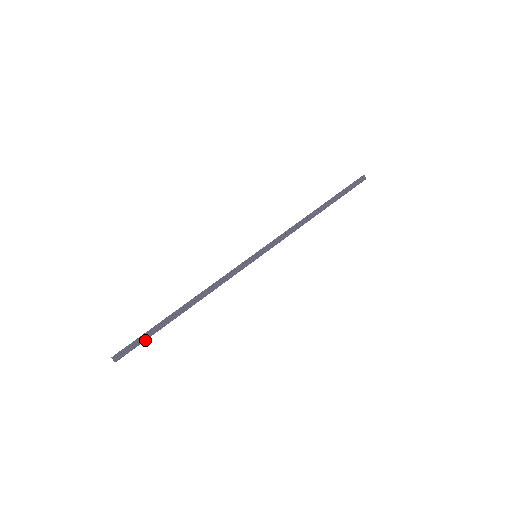
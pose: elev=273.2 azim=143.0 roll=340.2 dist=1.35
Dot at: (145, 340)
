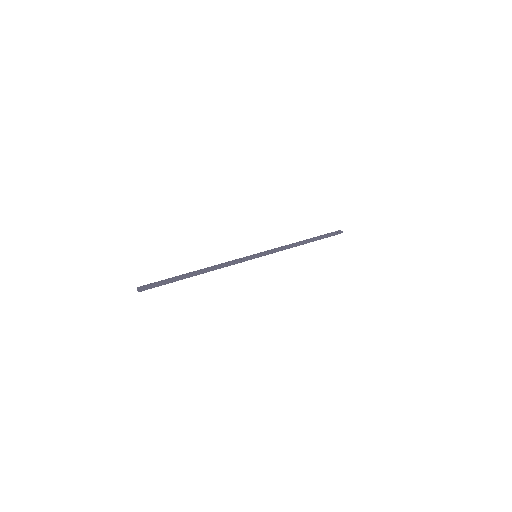
Dot at: (164, 284)
